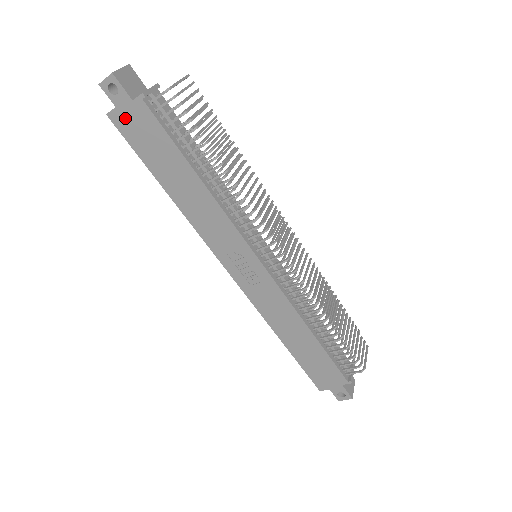
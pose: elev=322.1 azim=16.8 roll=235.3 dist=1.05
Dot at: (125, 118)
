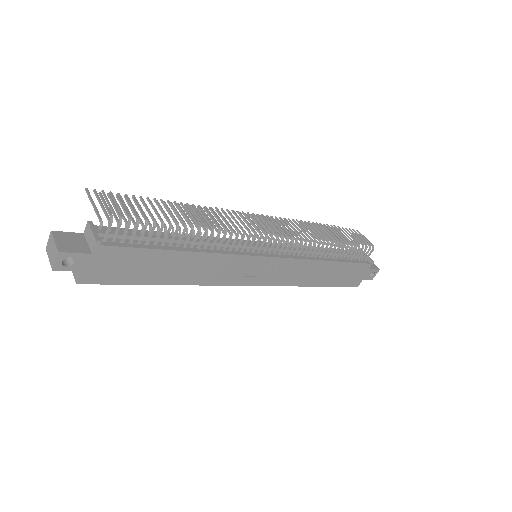
Dot at: (95, 271)
